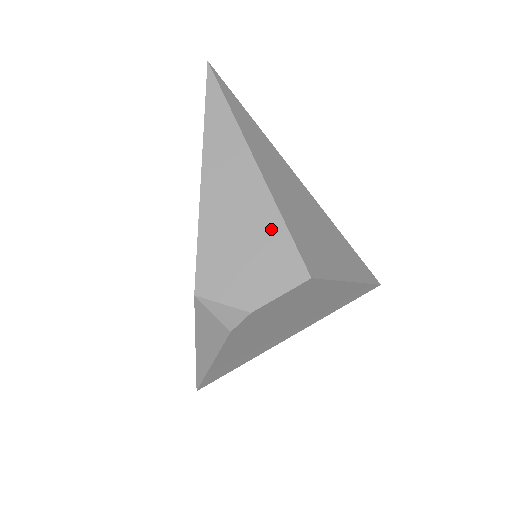
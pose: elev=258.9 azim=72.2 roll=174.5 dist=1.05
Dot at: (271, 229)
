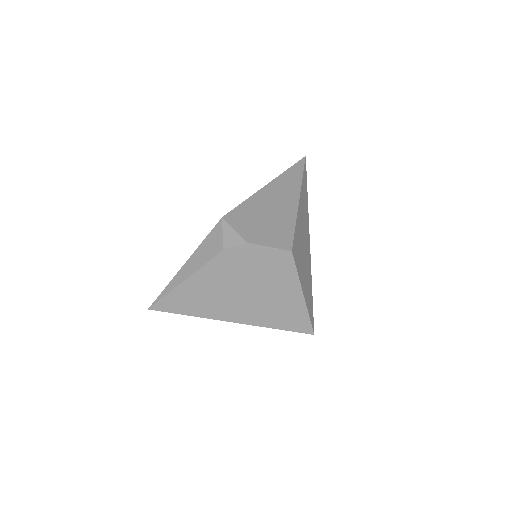
Dot at: (286, 222)
